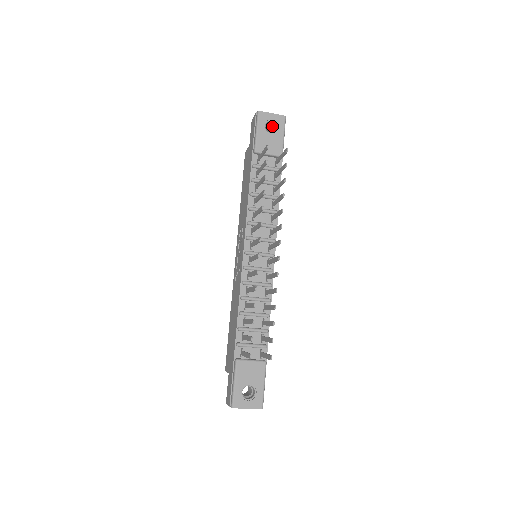
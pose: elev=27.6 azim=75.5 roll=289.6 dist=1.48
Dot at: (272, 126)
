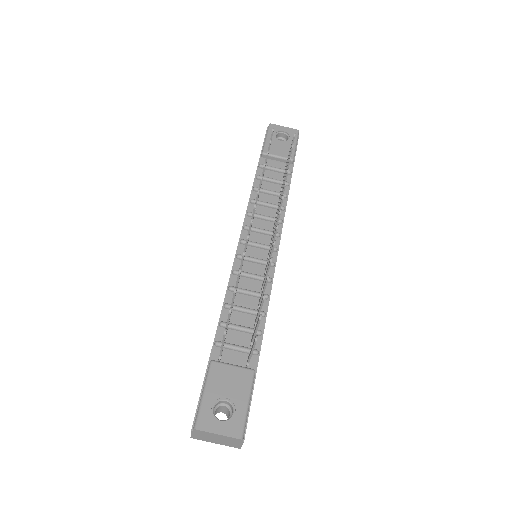
Dot at: (284, 140)
